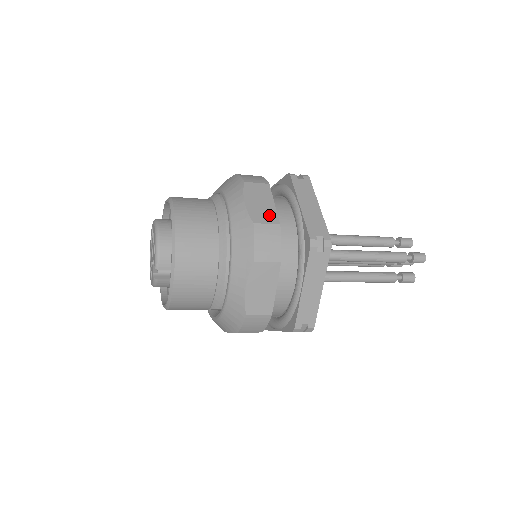
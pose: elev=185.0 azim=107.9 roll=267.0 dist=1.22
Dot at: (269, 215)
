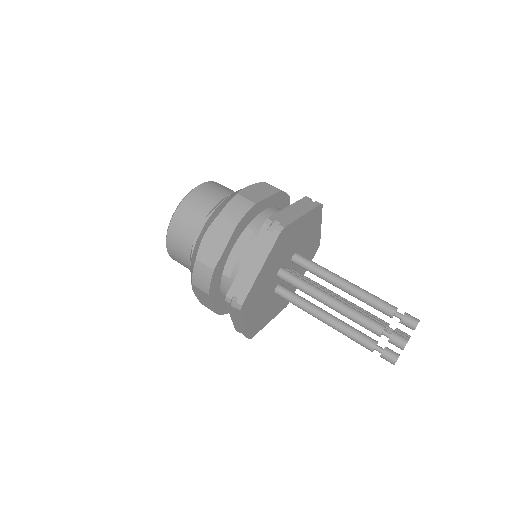
Dot at: (210, 307)
